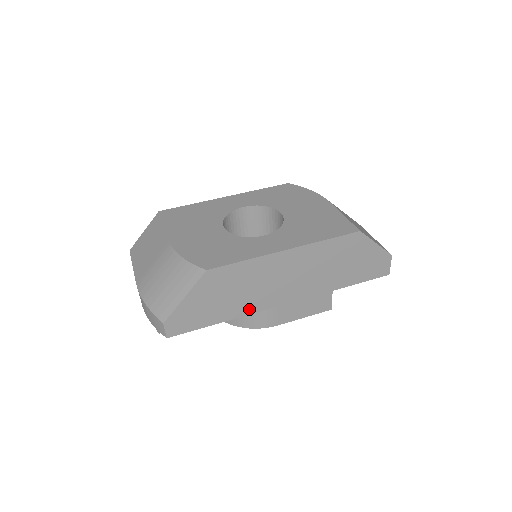
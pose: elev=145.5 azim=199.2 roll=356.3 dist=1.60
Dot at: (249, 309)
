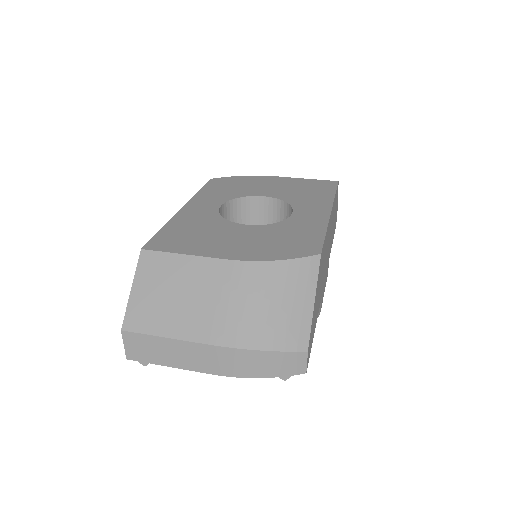
Dot at: (320, 297)
